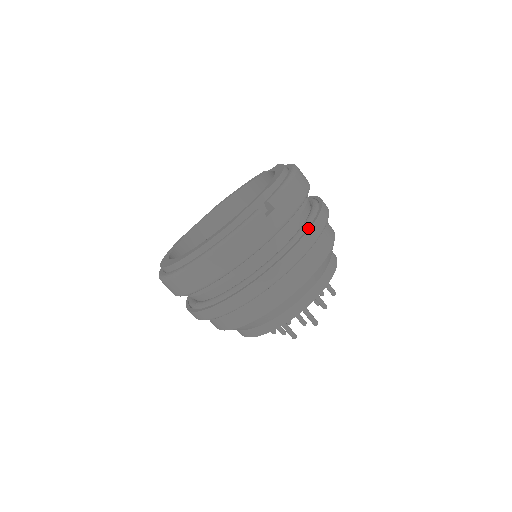
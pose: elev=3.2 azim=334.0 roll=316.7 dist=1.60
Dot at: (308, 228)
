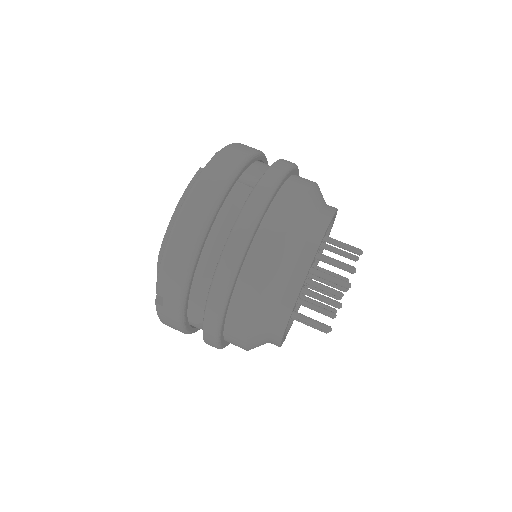
Dot at: (209, 297)
